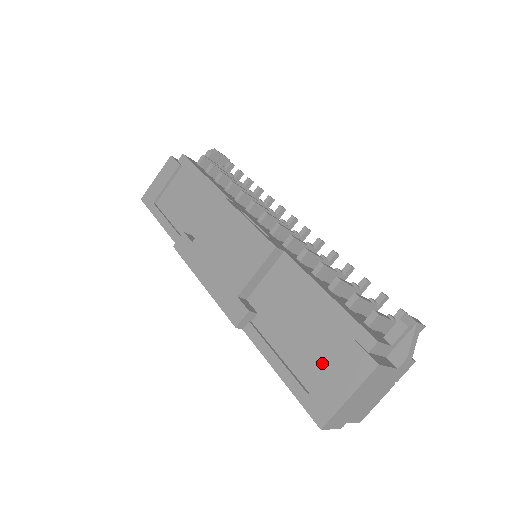
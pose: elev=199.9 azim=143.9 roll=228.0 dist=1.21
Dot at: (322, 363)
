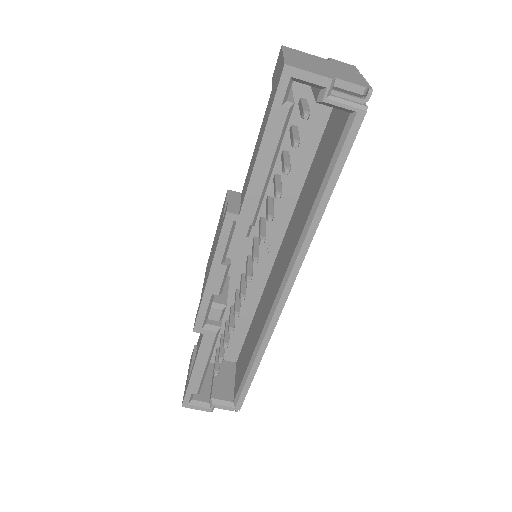
Dot at: occluded
